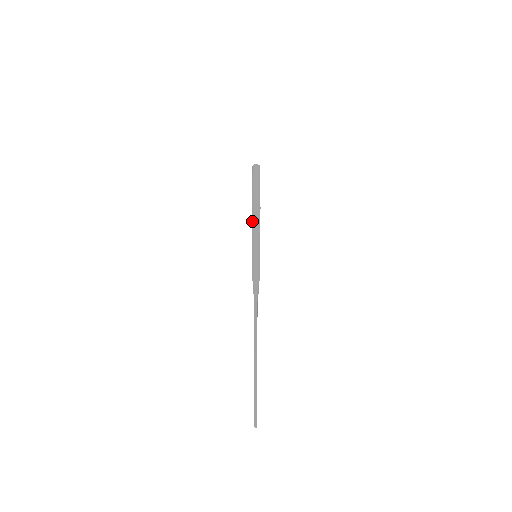
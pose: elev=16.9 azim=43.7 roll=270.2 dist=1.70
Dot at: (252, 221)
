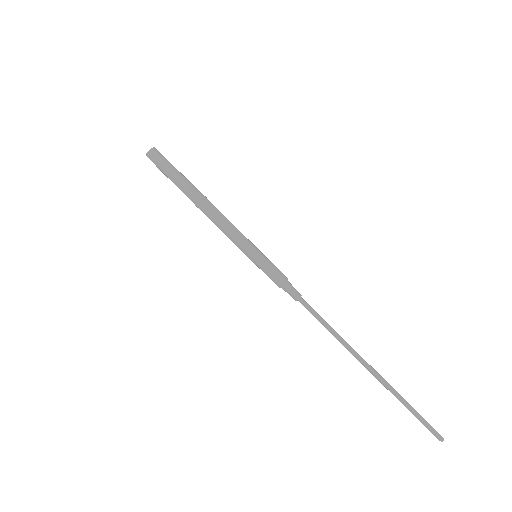
Dot at: (214, 217)
